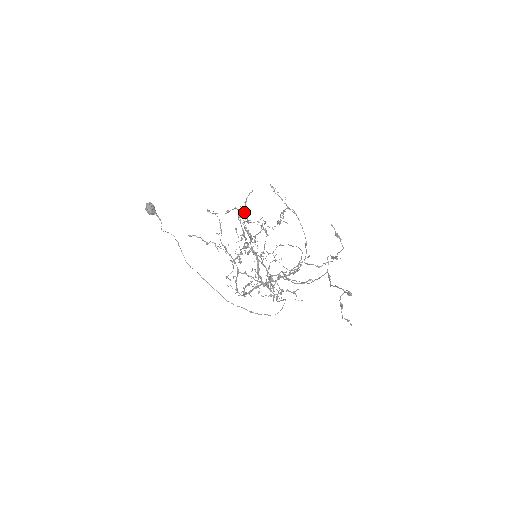
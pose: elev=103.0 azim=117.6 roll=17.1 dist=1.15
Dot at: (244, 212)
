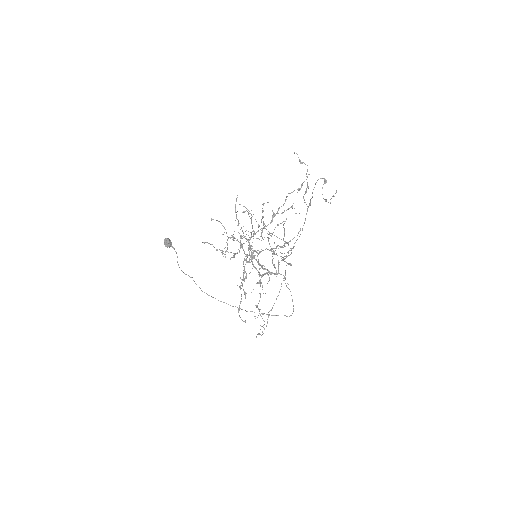
Dot at: occluded
